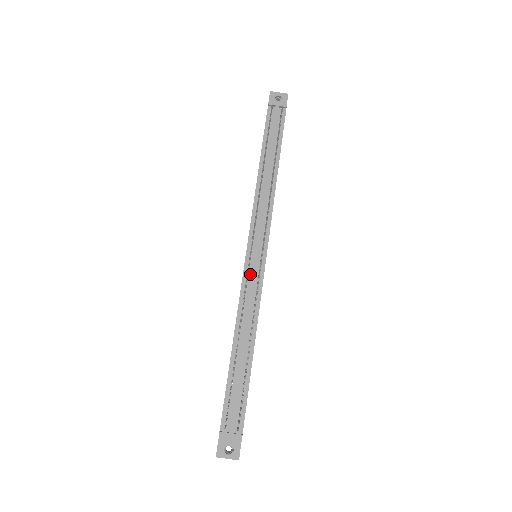
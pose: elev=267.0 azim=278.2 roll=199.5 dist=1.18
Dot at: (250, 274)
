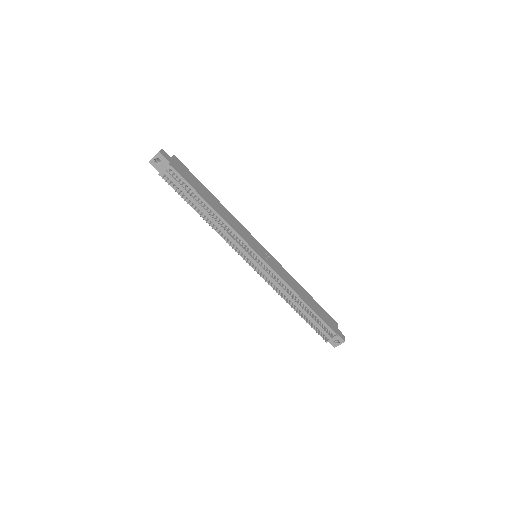
Dot at: (264, 273)
